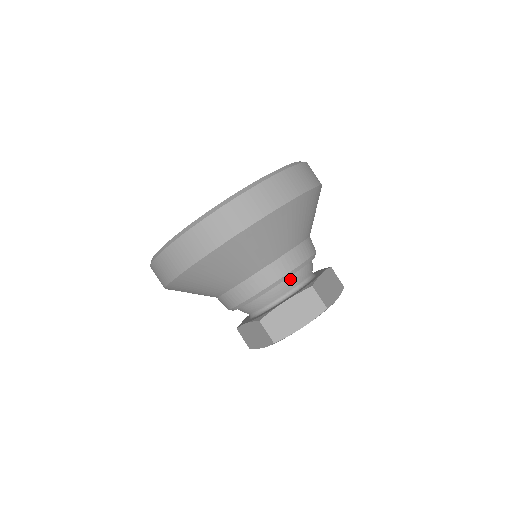
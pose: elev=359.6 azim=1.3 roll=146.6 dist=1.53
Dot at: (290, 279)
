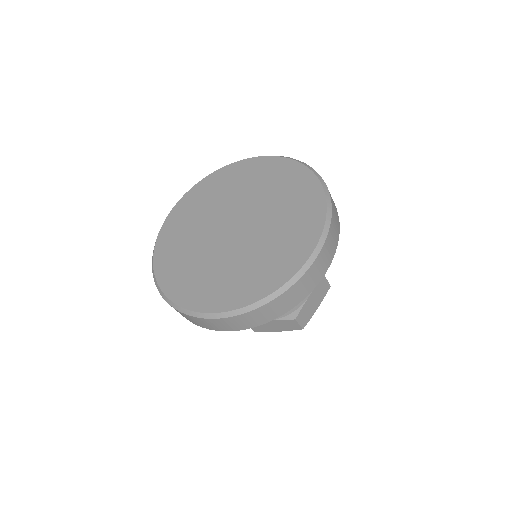
Dot at: occluded
